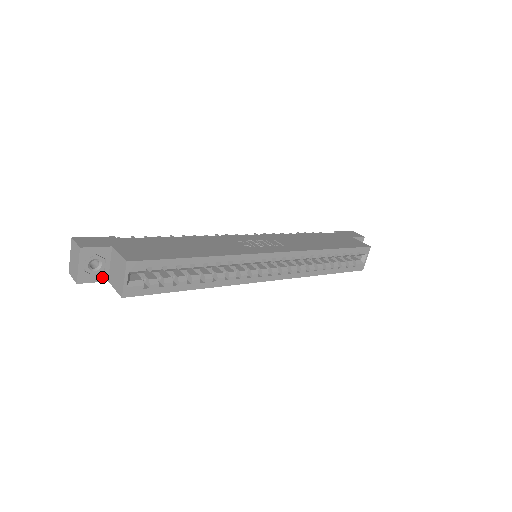
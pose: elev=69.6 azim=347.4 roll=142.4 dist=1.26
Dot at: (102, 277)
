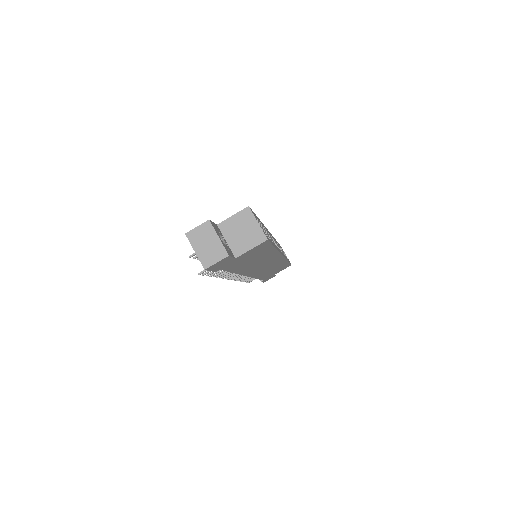
Dot at: (231, 253)
